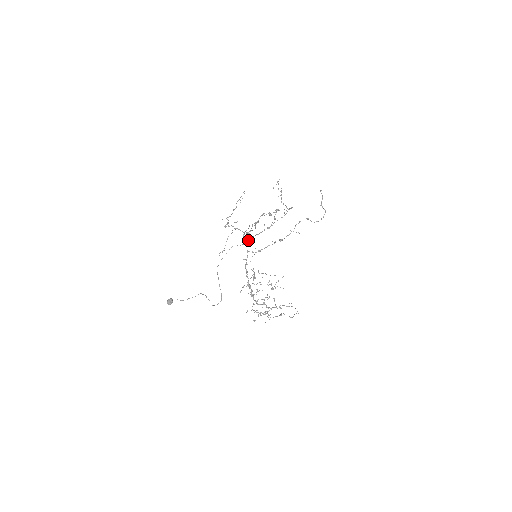
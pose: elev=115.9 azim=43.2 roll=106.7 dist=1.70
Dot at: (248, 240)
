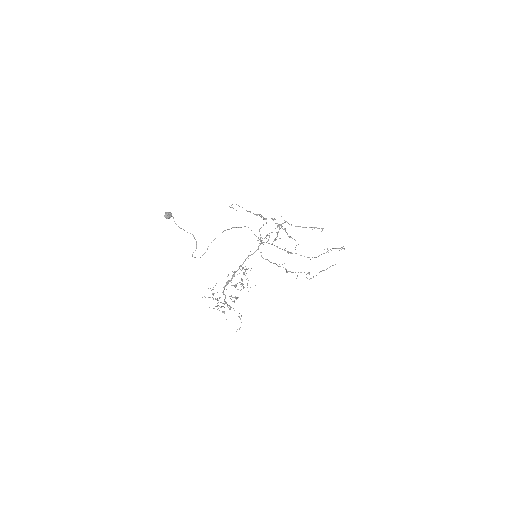
Dot at: occluded
